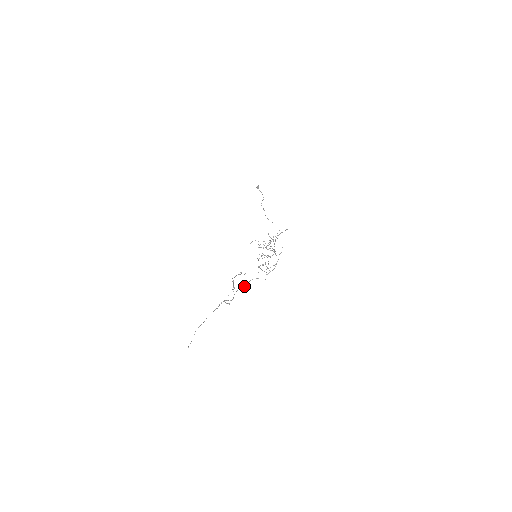
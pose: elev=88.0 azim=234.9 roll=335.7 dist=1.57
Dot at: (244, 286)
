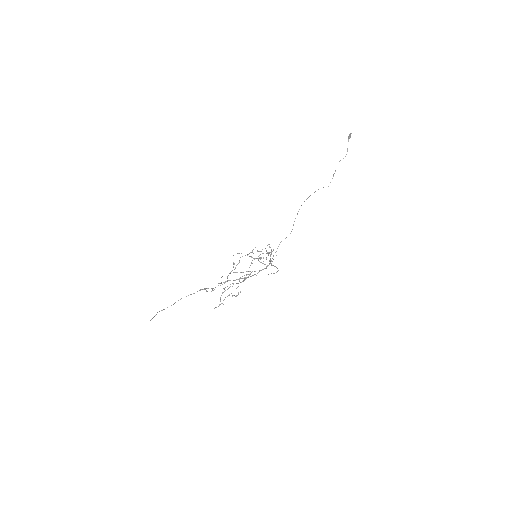
Dot at: occluded
